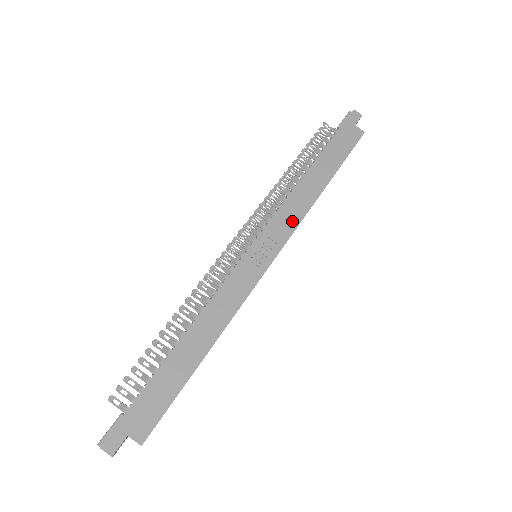
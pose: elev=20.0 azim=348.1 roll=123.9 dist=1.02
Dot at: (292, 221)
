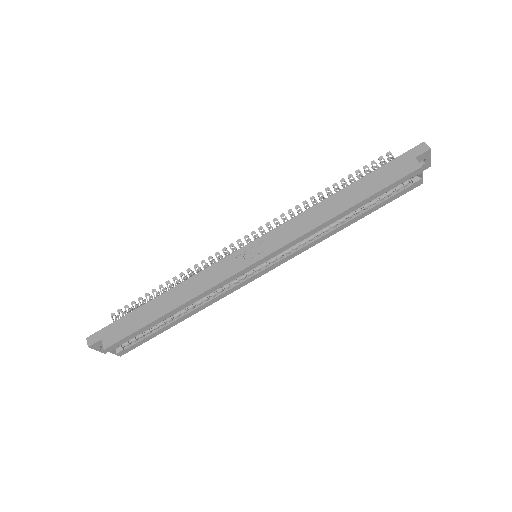
Dot at: (293, 234)
